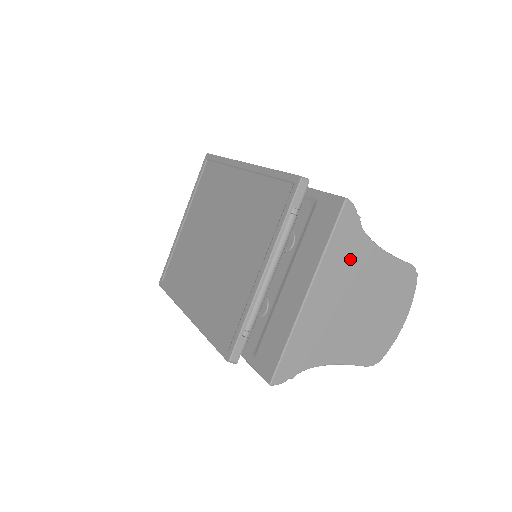
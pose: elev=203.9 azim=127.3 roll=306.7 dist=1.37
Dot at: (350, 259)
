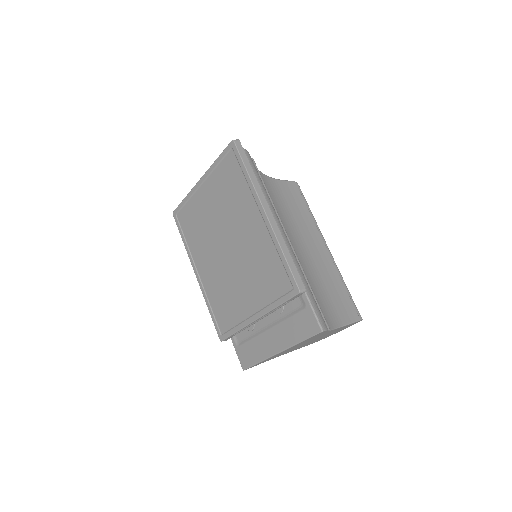
Dot at: occluded
